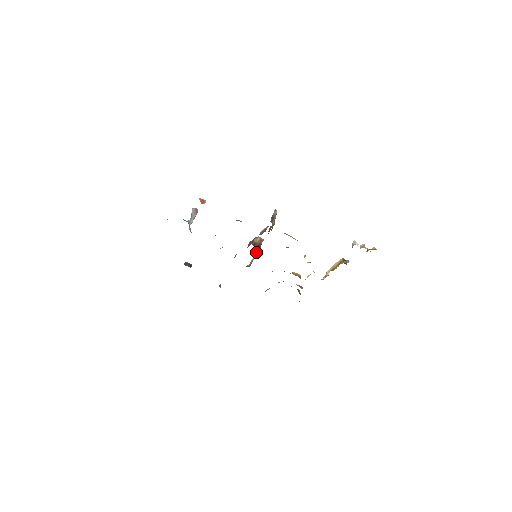
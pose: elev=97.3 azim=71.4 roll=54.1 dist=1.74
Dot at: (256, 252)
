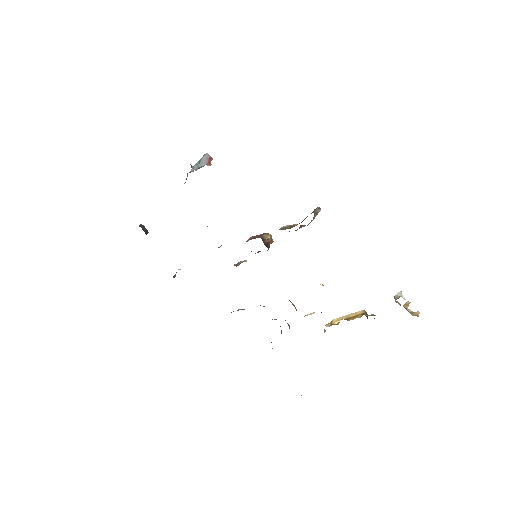
Dot at: (259, 251)
